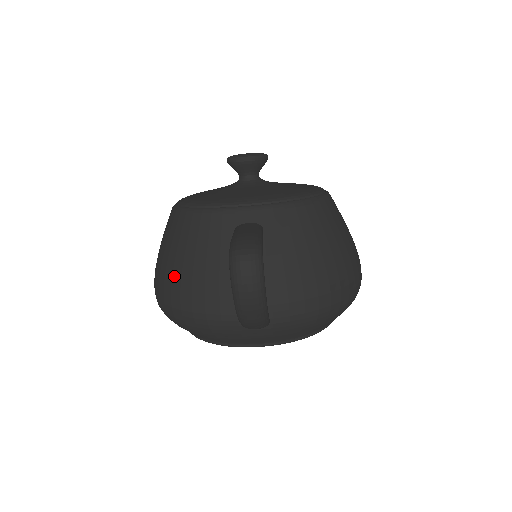
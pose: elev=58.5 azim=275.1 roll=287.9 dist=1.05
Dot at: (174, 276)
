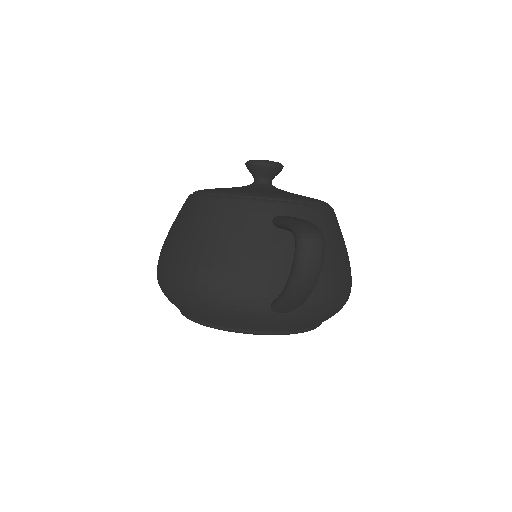
Dot at: (203, 257)
